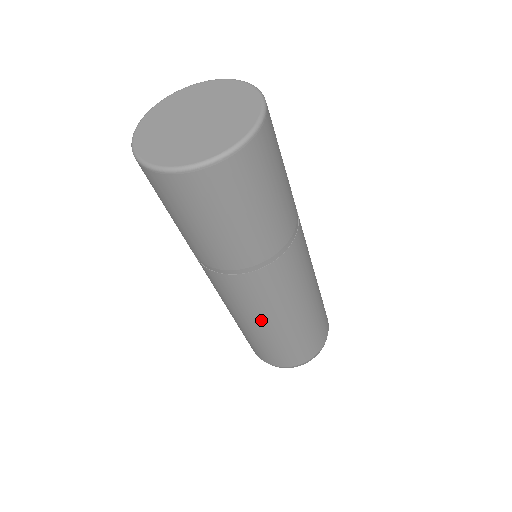
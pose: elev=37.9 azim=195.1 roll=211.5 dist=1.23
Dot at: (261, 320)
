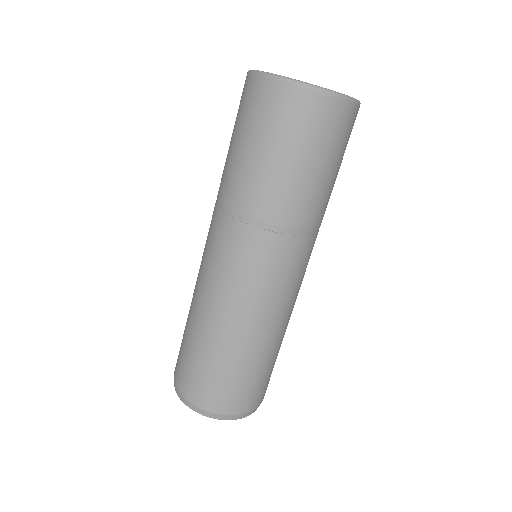
Dot at: (243, 312)
